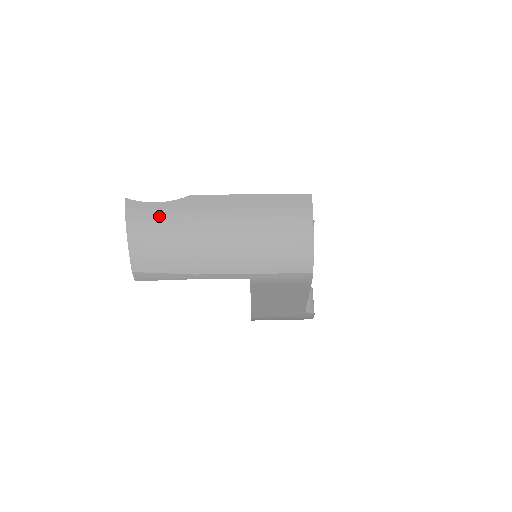
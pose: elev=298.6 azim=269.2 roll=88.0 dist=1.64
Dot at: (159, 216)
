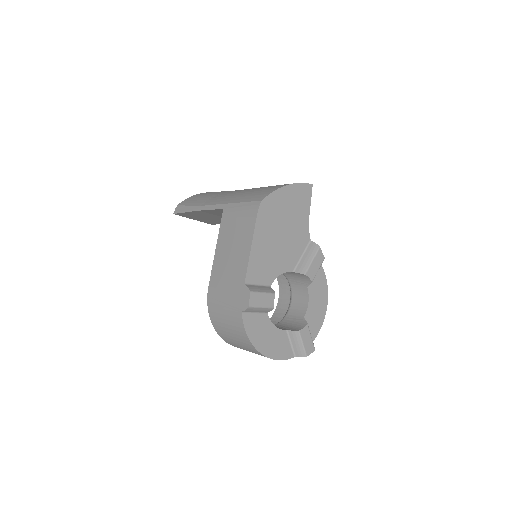
Dot at: occluded
